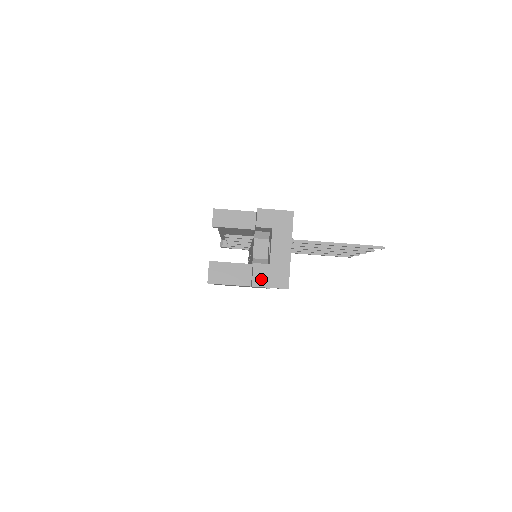
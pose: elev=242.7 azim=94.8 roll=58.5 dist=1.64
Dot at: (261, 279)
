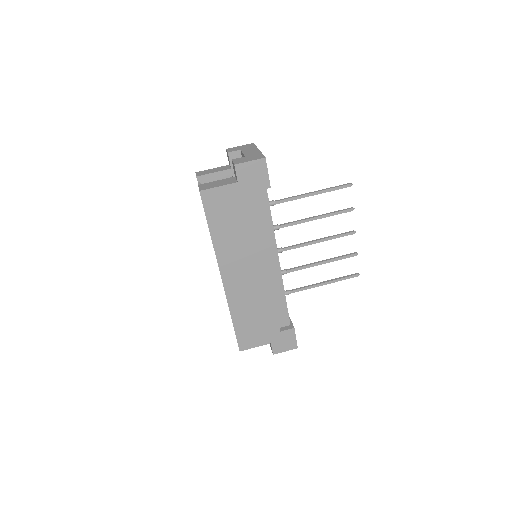
Dot at: (241, 161)
